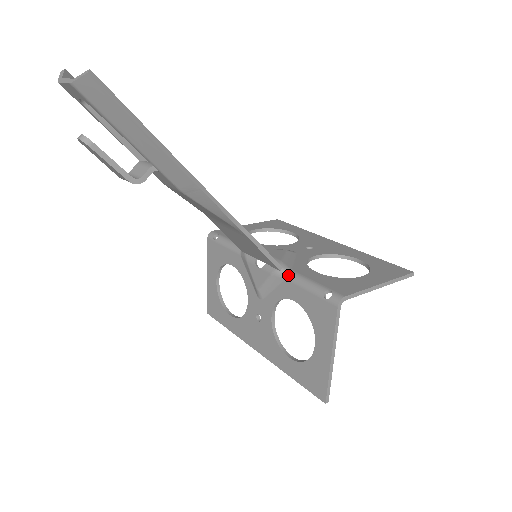
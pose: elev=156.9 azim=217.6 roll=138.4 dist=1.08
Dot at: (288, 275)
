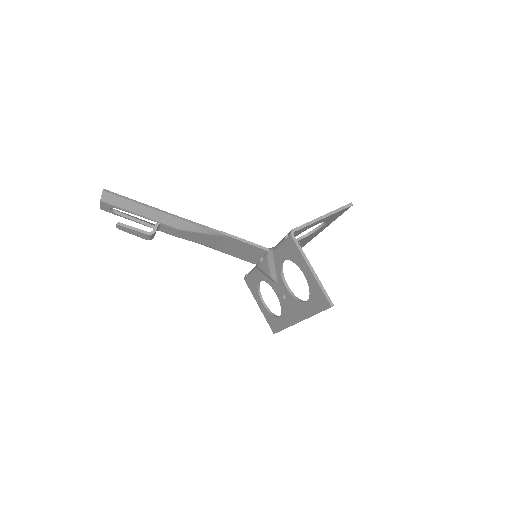
Dot at: (273, 250)
